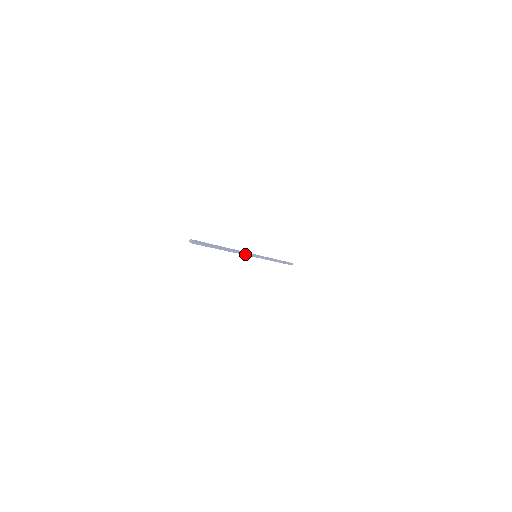
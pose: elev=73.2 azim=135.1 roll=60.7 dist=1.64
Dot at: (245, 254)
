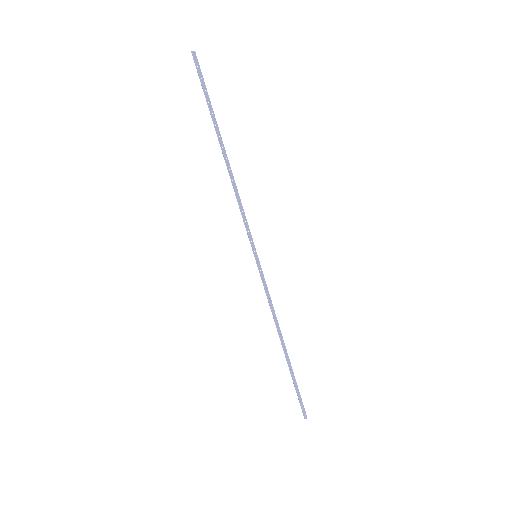
Dot at: (243, 215)
